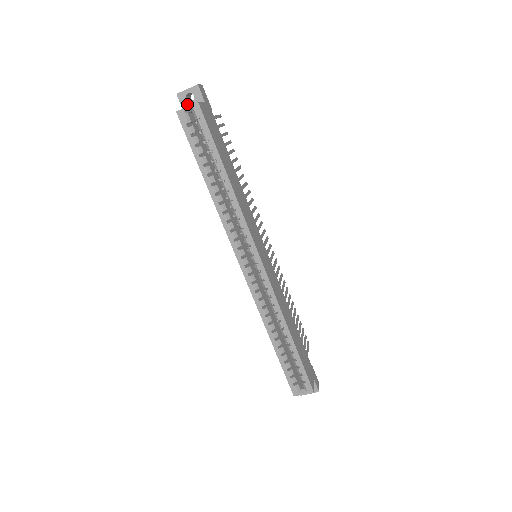
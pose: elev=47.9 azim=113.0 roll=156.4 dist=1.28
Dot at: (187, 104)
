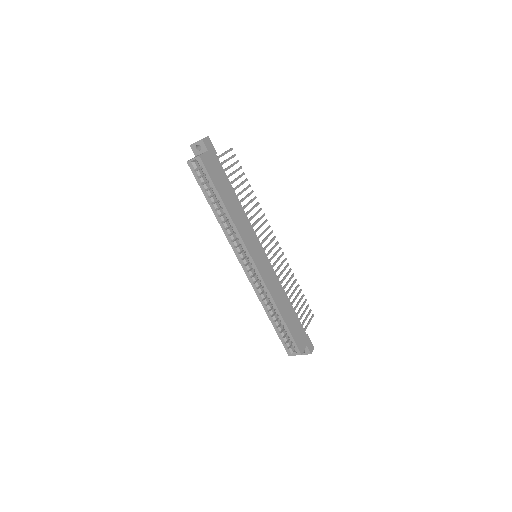
Dot at: (197, 152)
